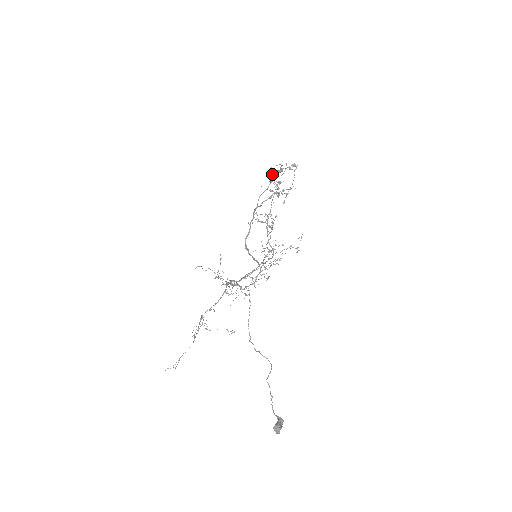
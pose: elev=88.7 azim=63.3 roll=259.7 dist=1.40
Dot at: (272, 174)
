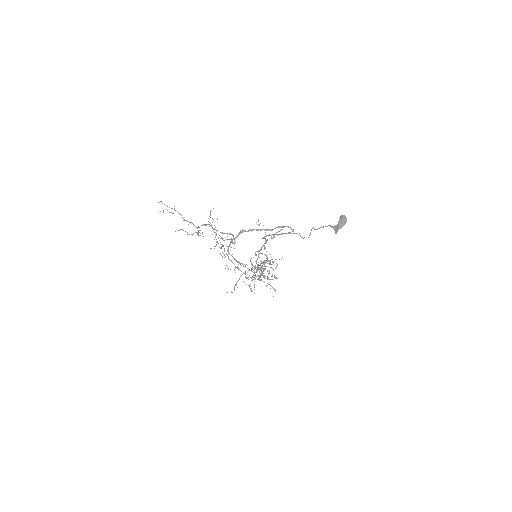
Dot at: (260, 268)
